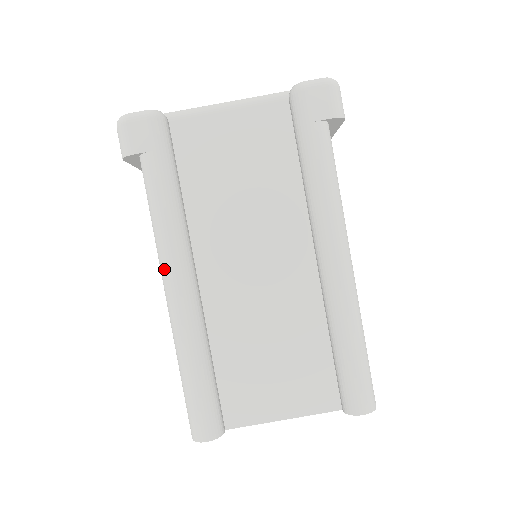
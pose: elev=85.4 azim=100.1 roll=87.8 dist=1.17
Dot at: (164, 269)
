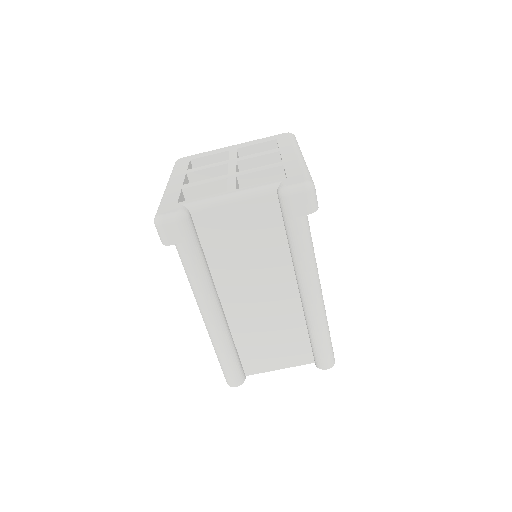
Dot at: (200, 307)
